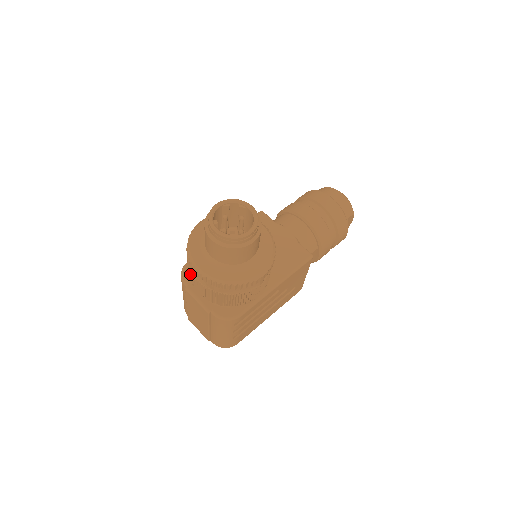
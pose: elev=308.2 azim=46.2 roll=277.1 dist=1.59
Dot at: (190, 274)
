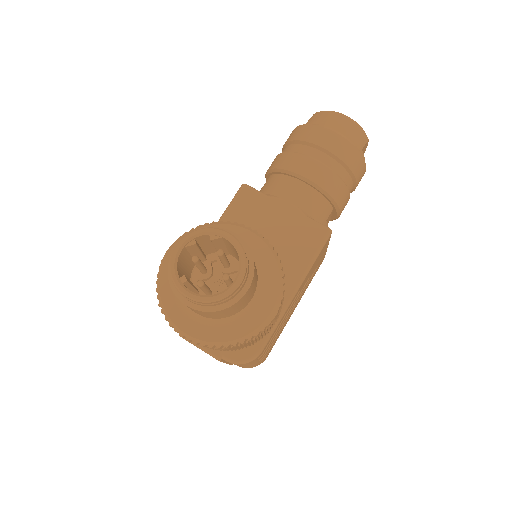
Dot at: occluded
